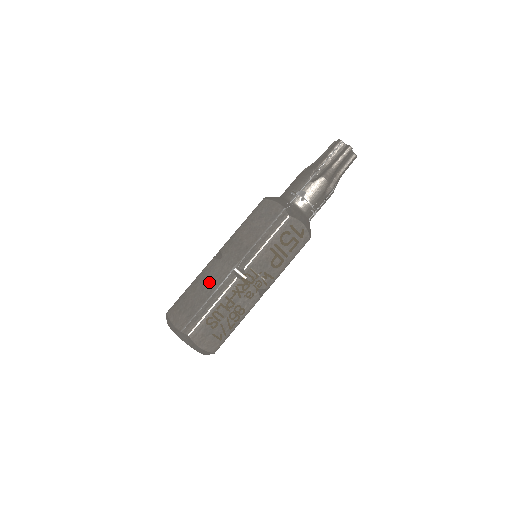
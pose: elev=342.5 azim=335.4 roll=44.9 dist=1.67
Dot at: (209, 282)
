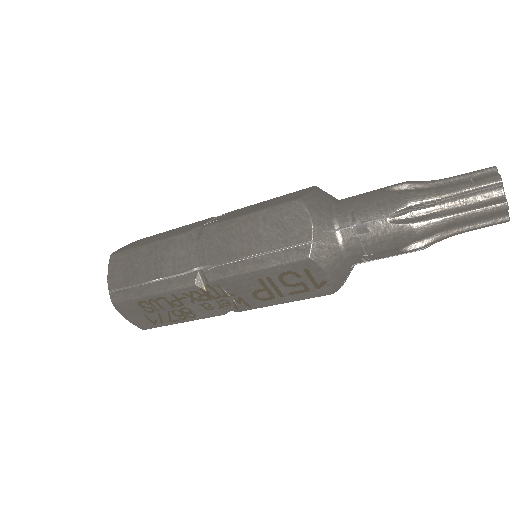
Dot at: (166, 260)
